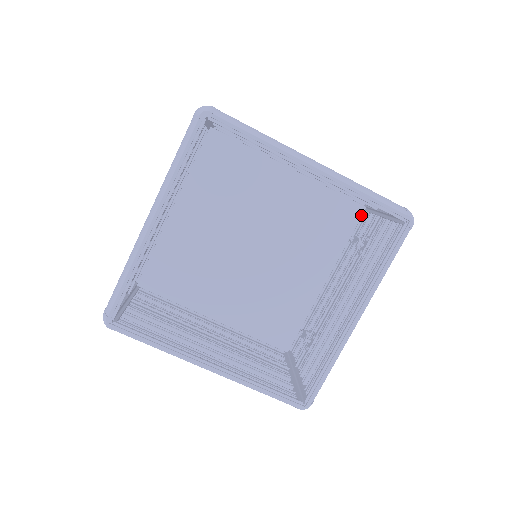
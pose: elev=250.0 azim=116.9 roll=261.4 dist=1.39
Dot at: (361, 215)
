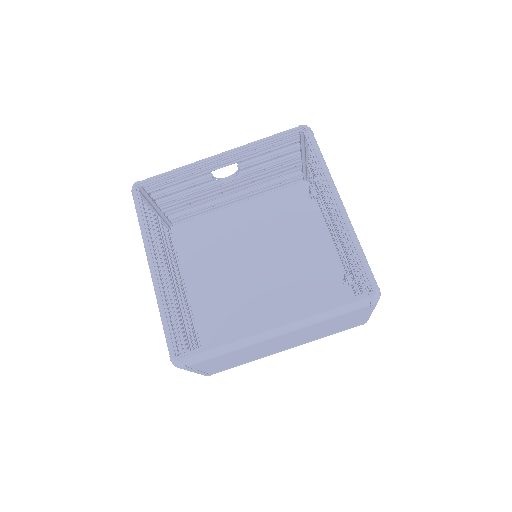
Dot at: (308, 187)
